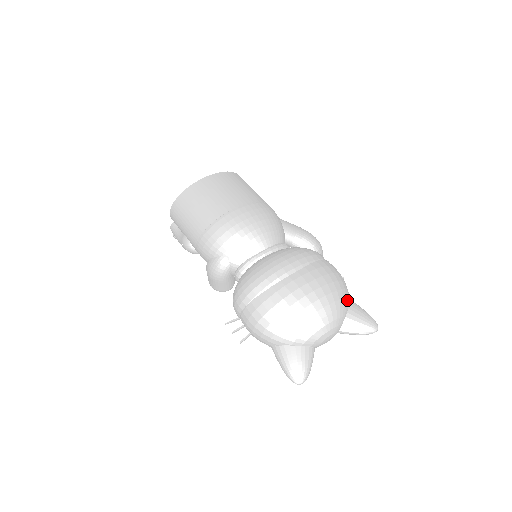
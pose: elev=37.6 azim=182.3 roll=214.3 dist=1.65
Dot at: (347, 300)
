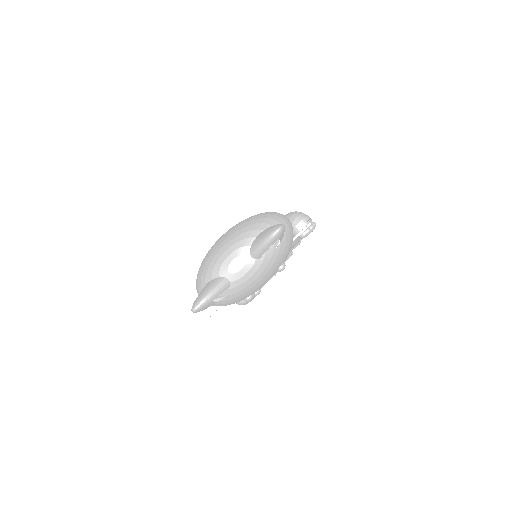
Dot at: (264, 225)
